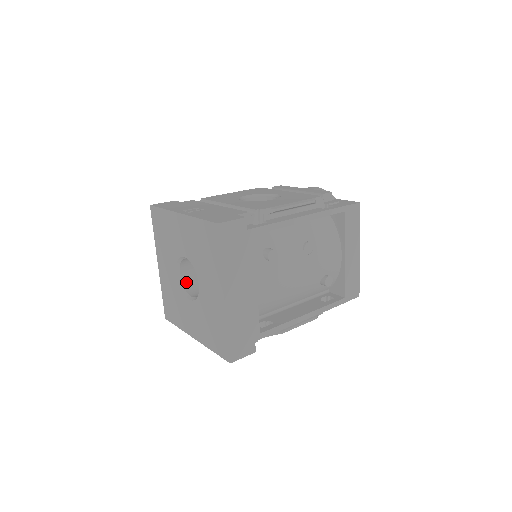
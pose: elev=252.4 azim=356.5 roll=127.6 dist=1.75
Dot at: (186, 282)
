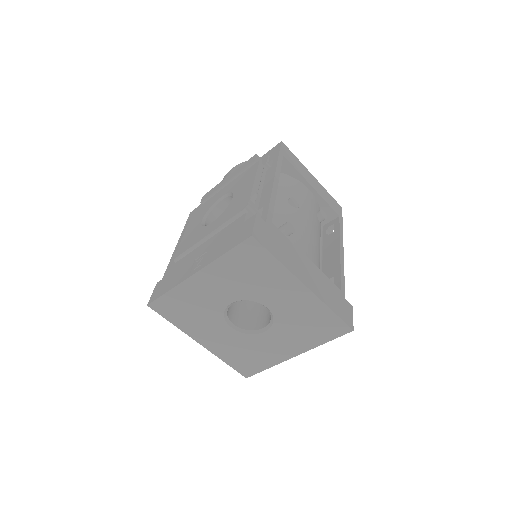
Dot at: (244, 325)
